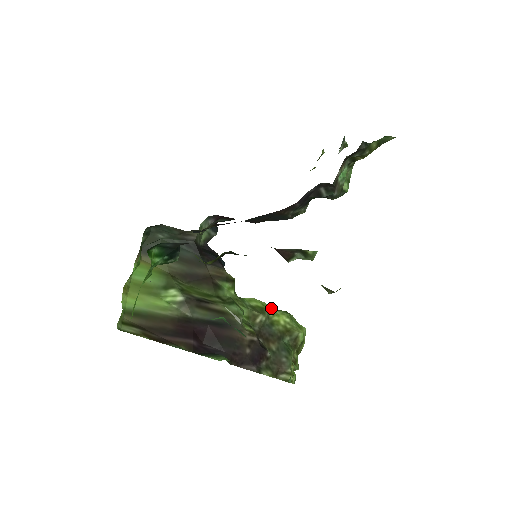
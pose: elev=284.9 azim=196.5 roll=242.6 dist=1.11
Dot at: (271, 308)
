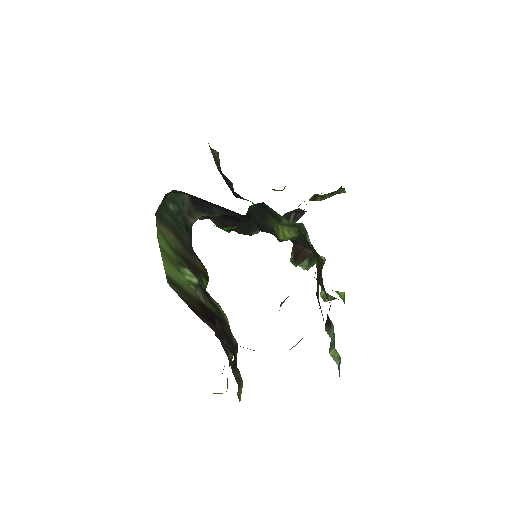
Dot at: occluded
